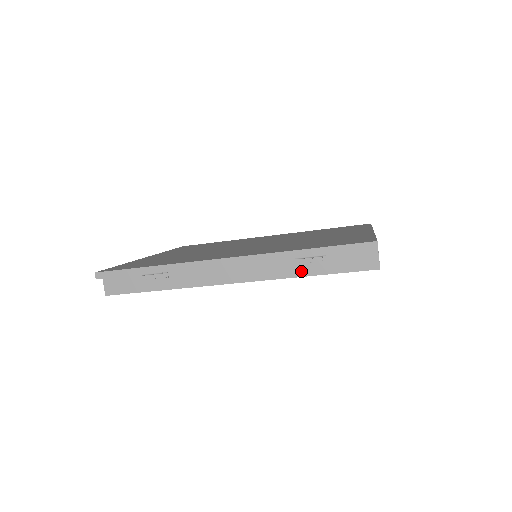
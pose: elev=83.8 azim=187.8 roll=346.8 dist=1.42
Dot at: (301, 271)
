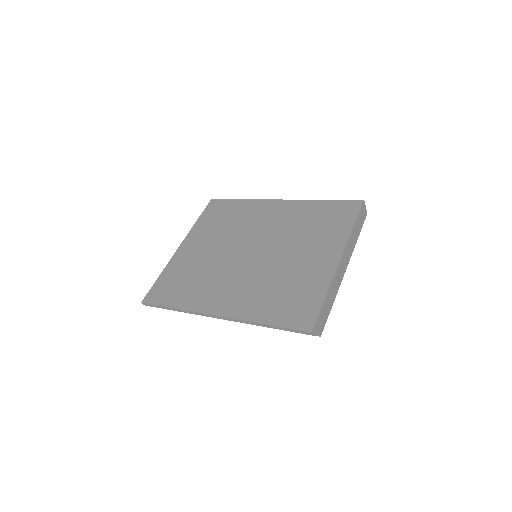
Dot at: occluded
